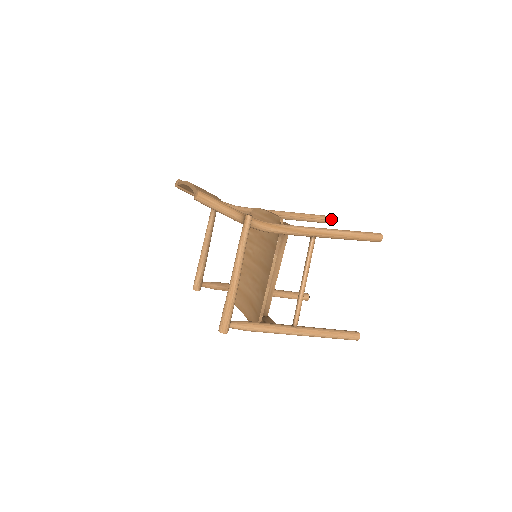
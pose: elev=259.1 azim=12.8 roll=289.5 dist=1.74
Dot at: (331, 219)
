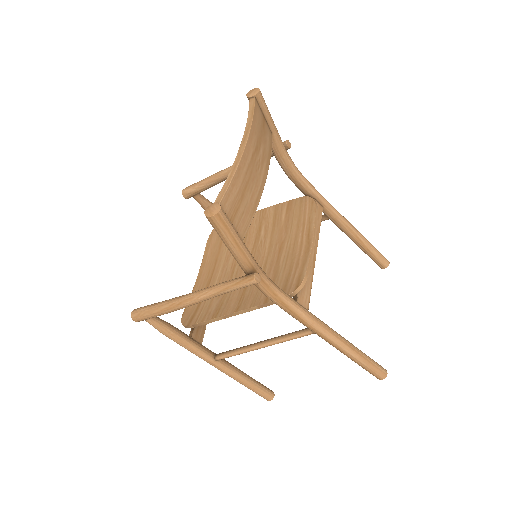
Dot at: (384, 266)
